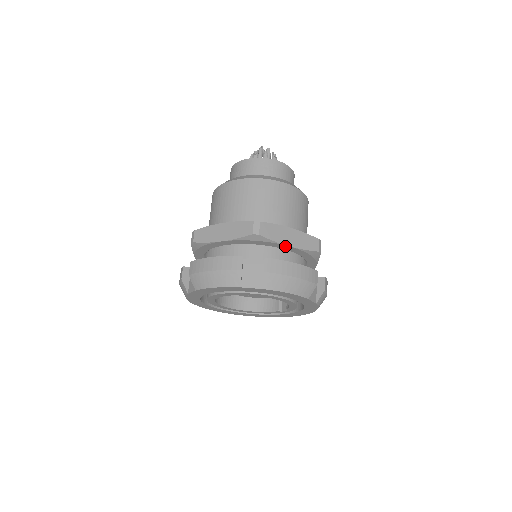
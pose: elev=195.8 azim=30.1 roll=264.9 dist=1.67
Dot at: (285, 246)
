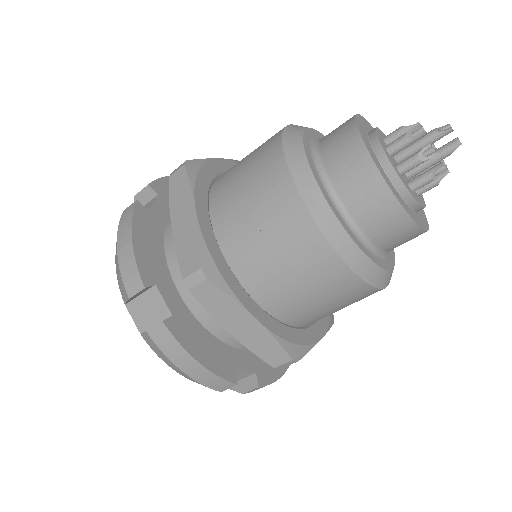
Dot at: (226, 325)
